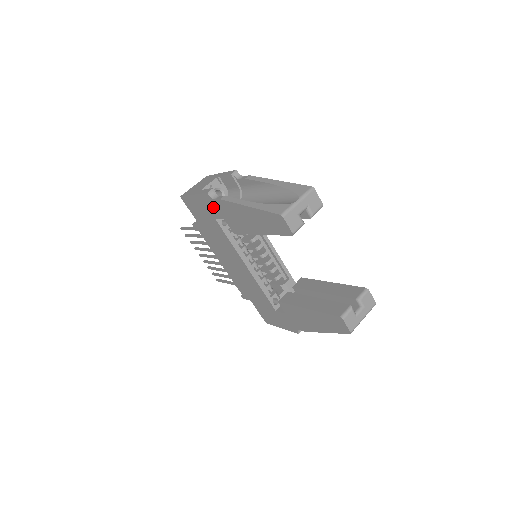
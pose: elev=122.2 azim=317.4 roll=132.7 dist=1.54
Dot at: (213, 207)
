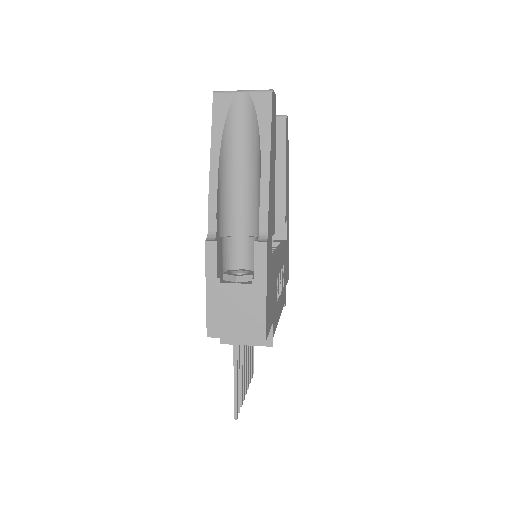
Dot at: occluded
